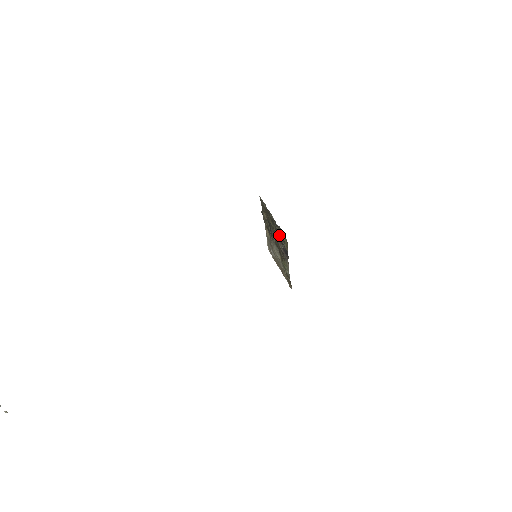
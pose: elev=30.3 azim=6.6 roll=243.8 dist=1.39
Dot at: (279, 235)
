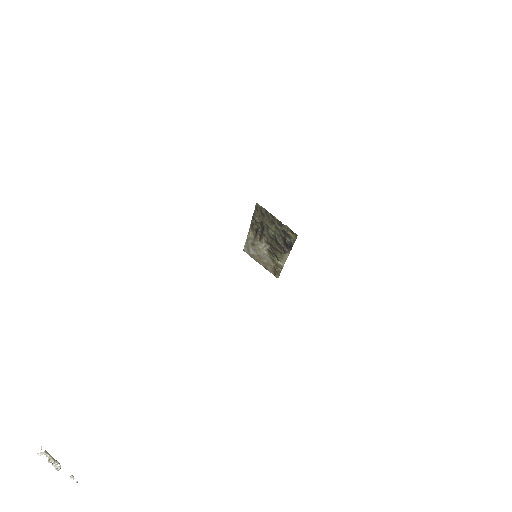
Dot at: (281, 233)
